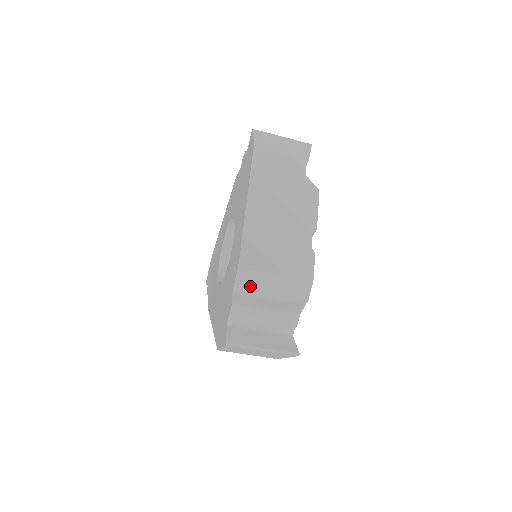
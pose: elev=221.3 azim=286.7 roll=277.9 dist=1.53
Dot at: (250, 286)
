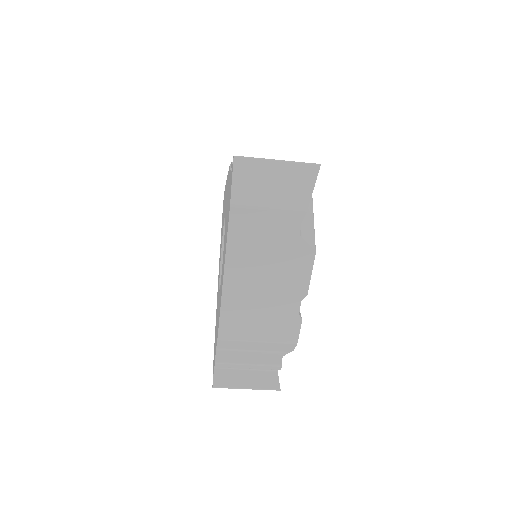
Dot at: (232, 347)
